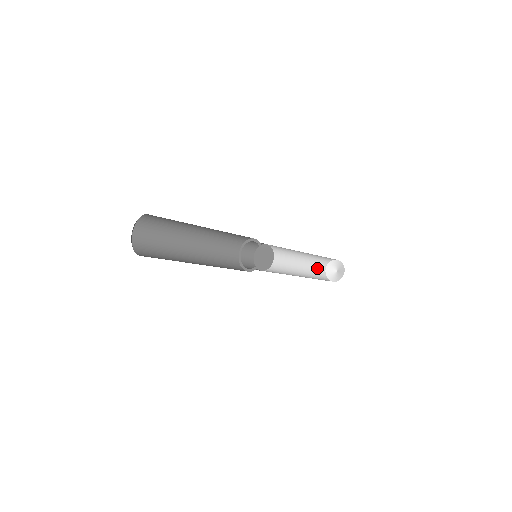
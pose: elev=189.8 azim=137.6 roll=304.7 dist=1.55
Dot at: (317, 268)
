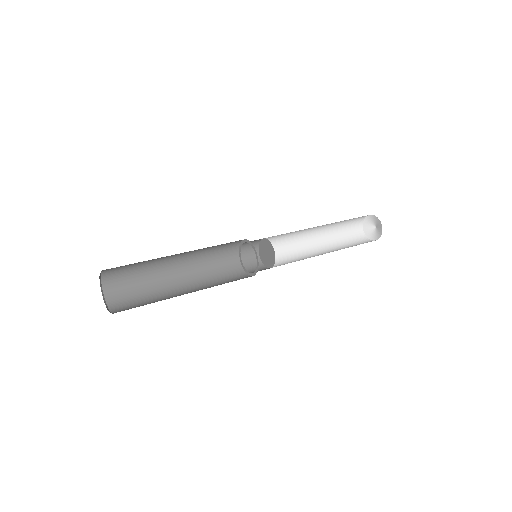
Dot at: (355, 218)
